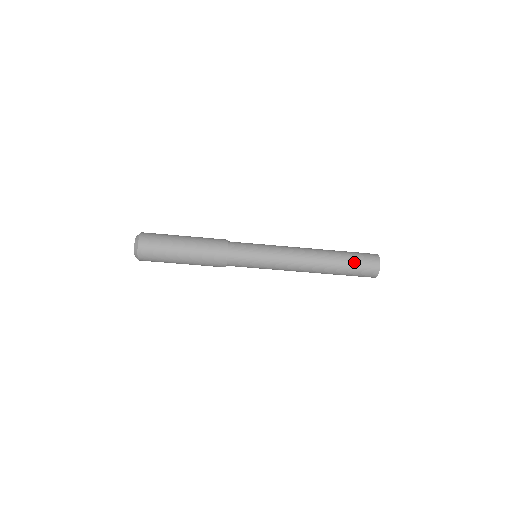
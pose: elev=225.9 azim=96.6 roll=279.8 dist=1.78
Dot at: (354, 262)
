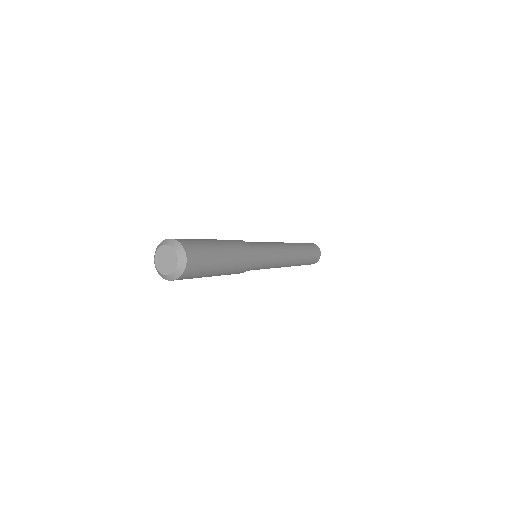
Dot at: (309, 261)
